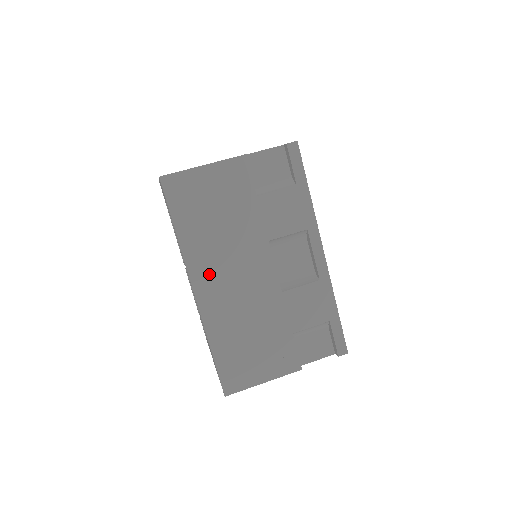
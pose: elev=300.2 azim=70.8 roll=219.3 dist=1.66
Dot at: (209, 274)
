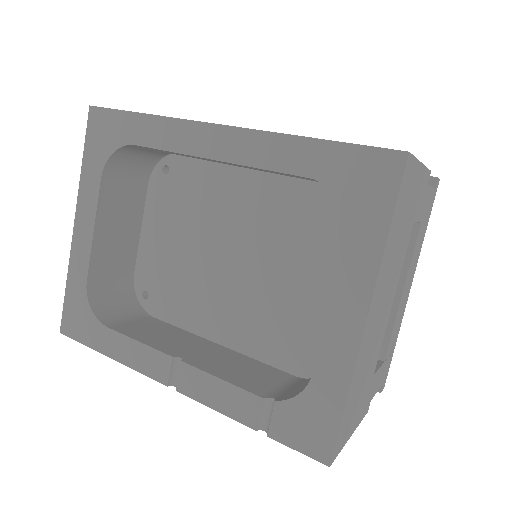
Dot at: occluded
